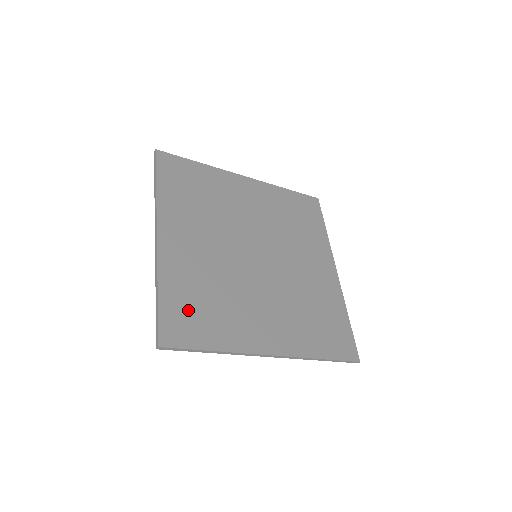
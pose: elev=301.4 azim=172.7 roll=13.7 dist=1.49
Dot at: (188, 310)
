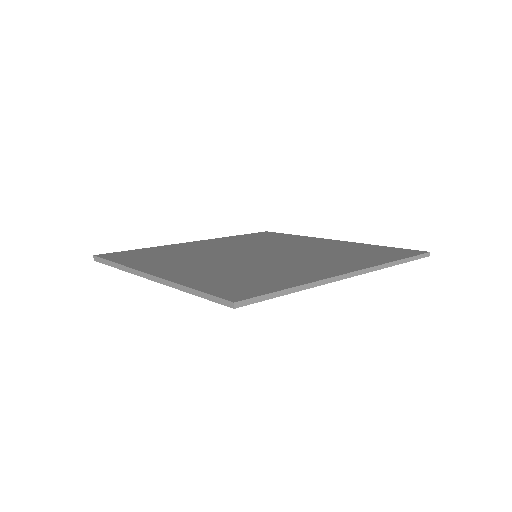
Dot at: (141, 254)
